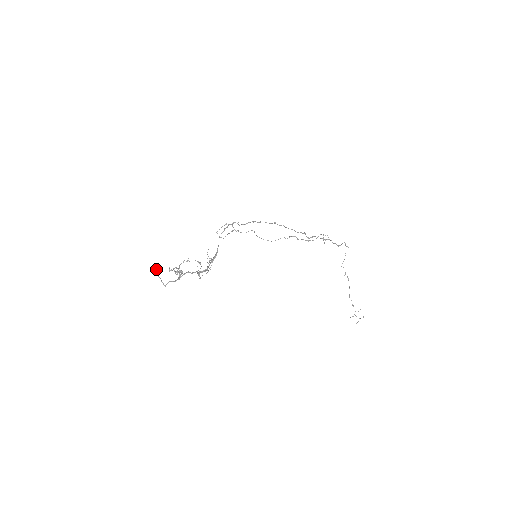
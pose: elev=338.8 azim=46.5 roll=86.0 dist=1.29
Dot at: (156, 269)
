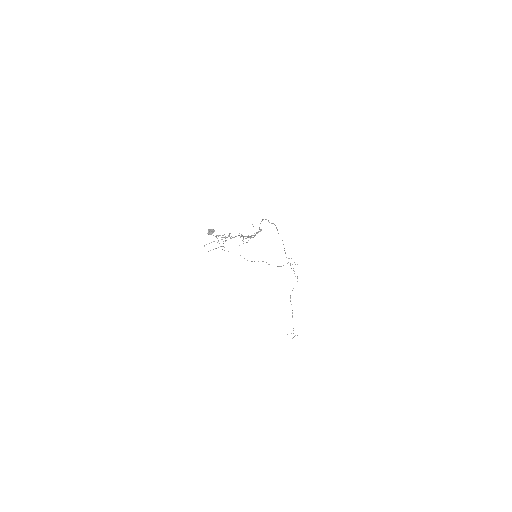
Dot at: (212, 230)
